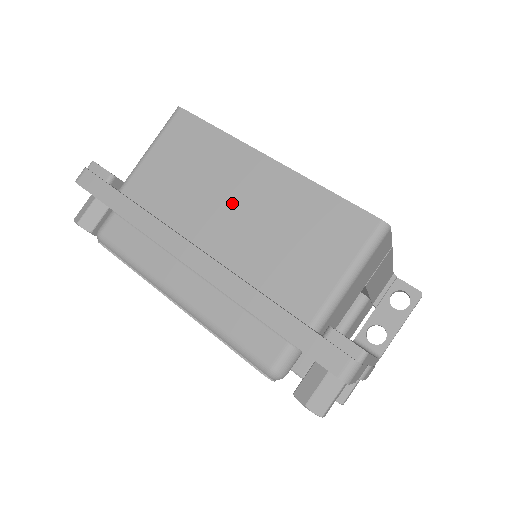
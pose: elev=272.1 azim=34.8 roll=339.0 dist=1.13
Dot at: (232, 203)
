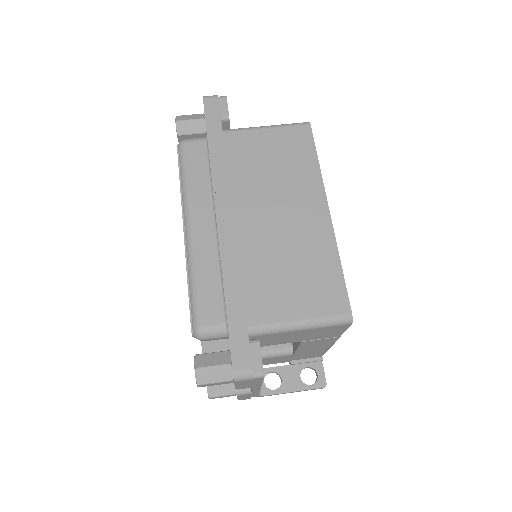
Dot at: (280, 211)
